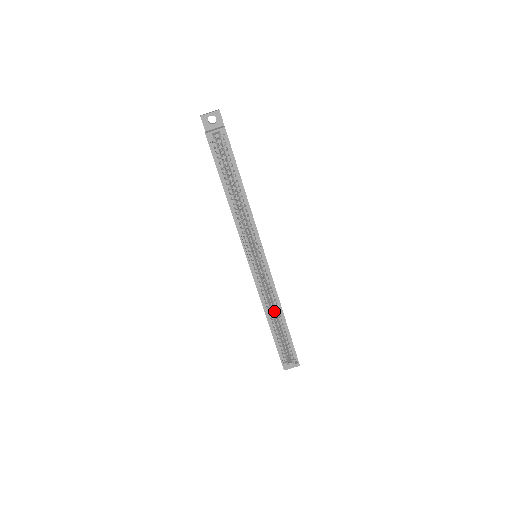
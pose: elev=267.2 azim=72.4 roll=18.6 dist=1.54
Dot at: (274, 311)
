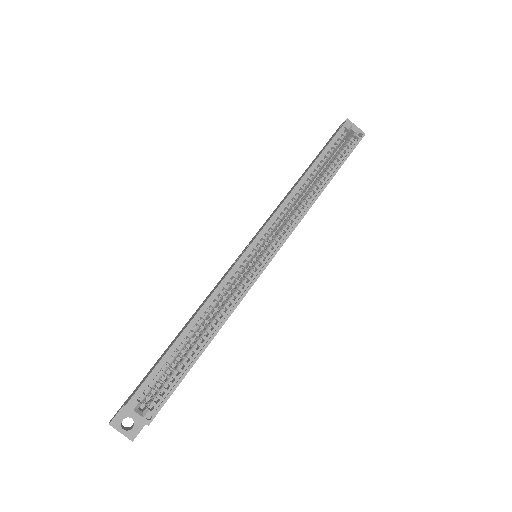
Dot at: (206, 325)
